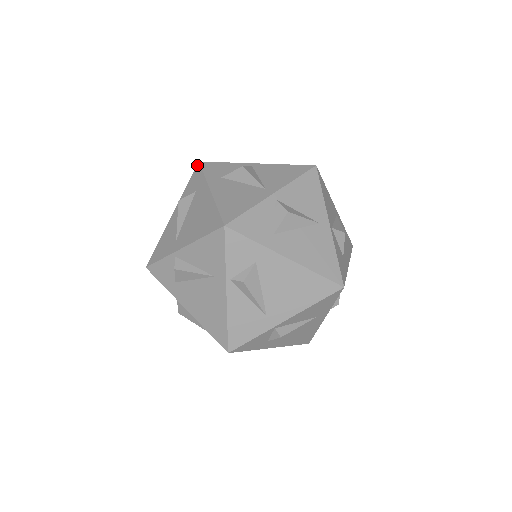
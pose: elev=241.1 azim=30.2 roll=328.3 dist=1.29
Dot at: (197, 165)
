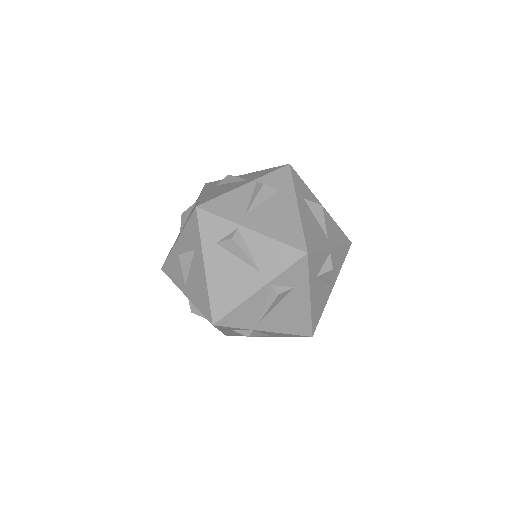
Dot at: occluded
